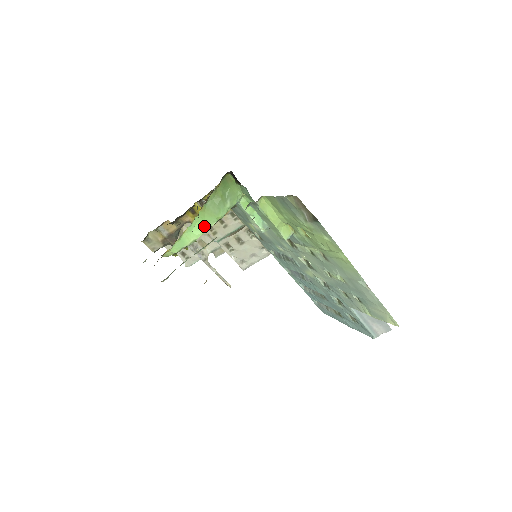
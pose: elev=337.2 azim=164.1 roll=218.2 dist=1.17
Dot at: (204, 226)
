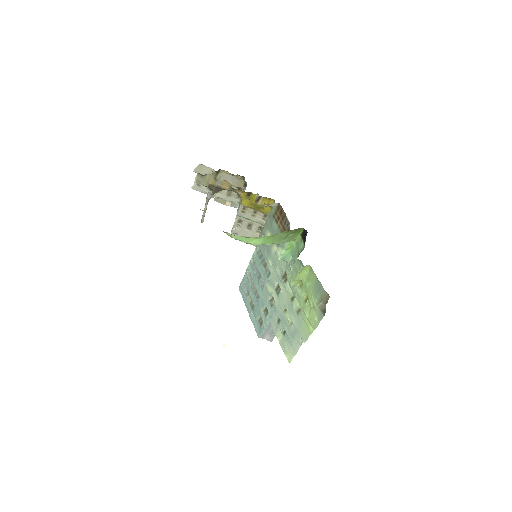
Dot at: (264, 242)
